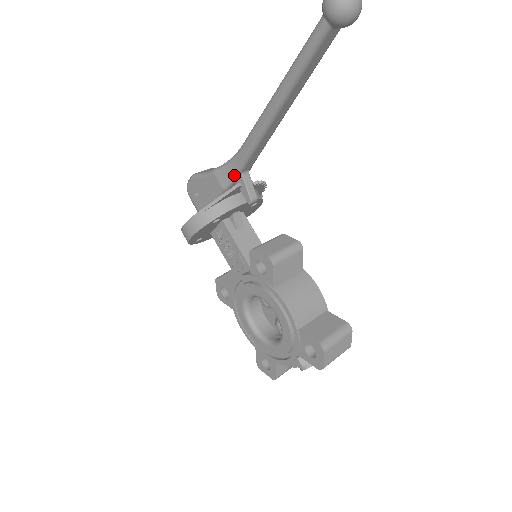
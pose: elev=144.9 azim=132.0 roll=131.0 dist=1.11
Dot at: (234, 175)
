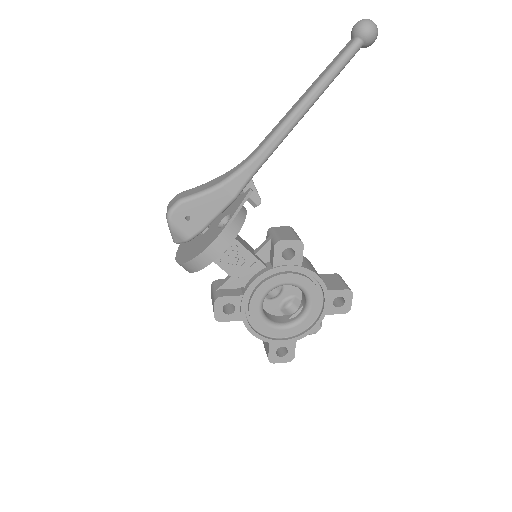
Dot at: (248, 181)
